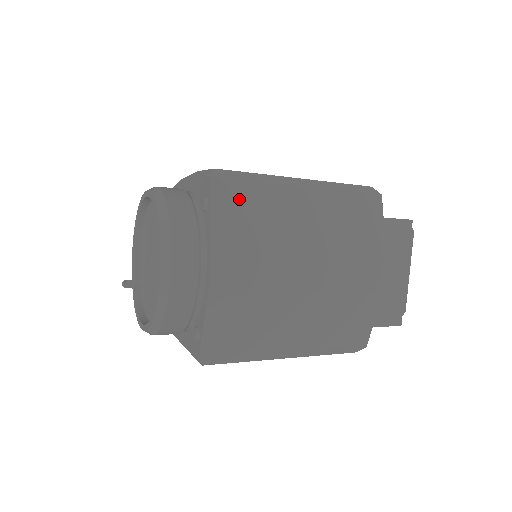
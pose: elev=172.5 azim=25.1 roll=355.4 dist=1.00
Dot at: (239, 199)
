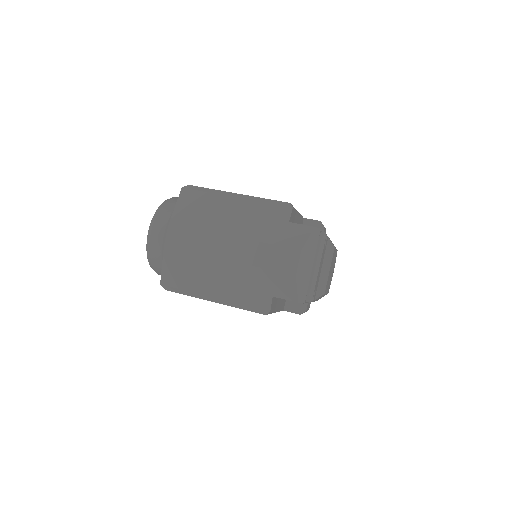
Dot at: (193, 200)
